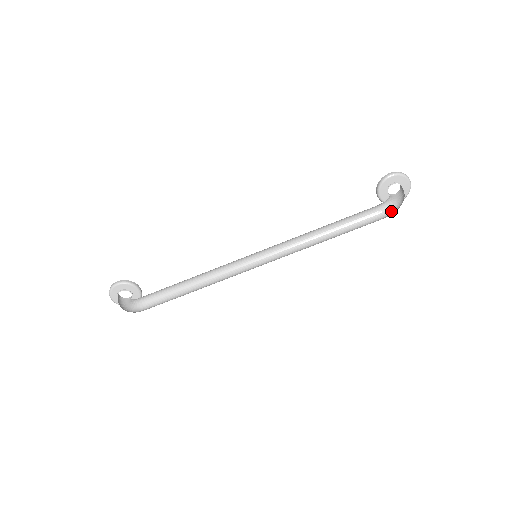
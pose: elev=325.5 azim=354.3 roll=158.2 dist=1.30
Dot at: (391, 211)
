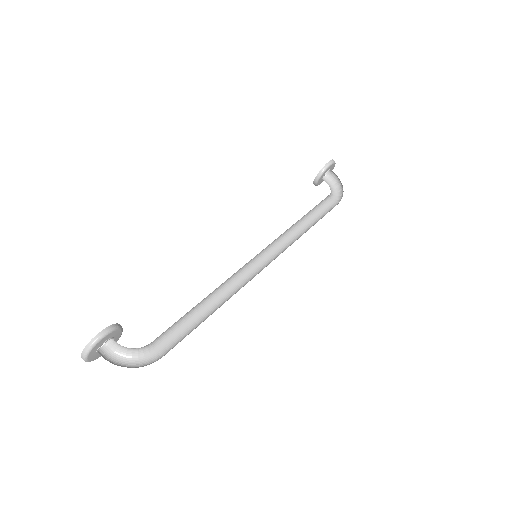
Dot at: (334, 196)
